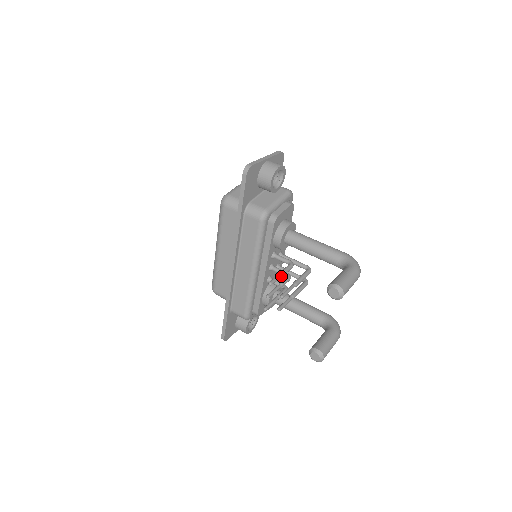
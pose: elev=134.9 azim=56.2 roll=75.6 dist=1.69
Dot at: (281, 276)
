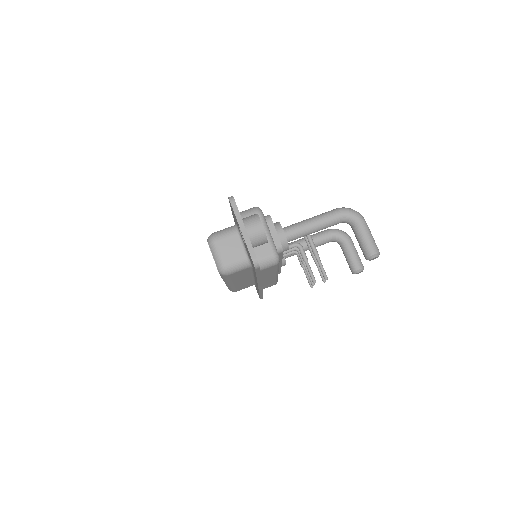
Dot at: (309, 266)
